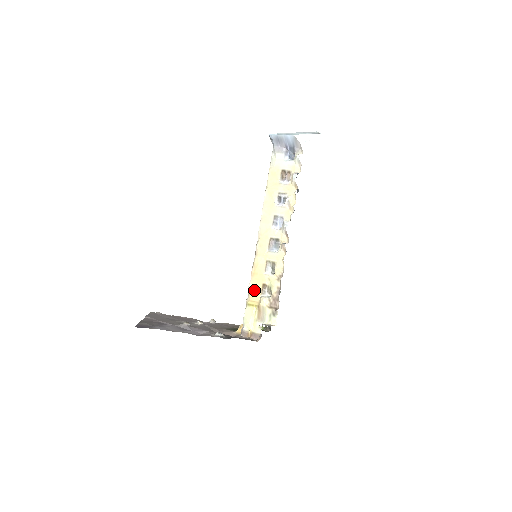
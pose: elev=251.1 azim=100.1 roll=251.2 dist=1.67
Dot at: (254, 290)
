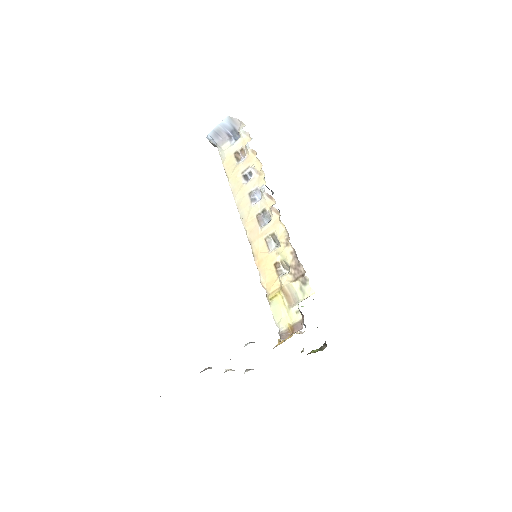
Dot at: (268, 279)
